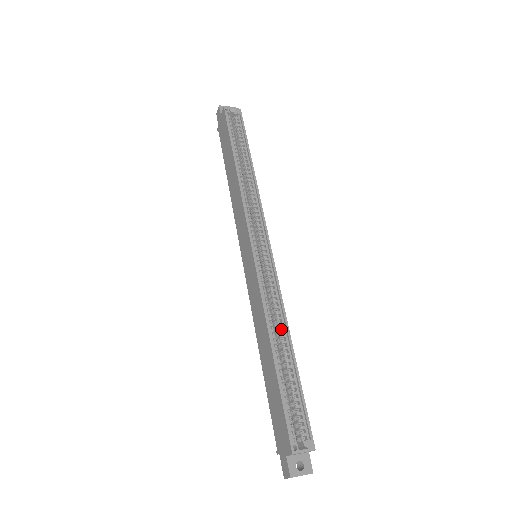
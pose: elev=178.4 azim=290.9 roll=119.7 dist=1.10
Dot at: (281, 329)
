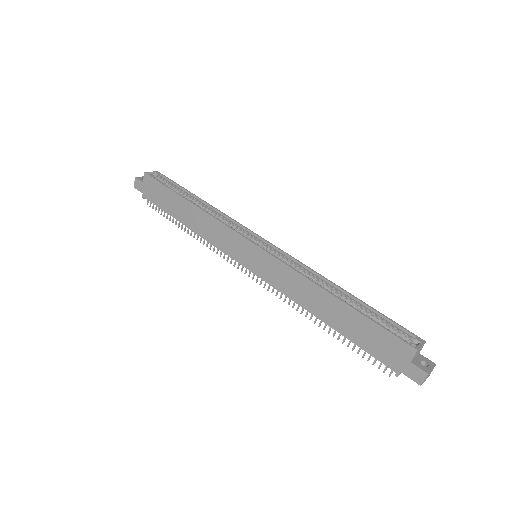
Dot at: (325, 284)
